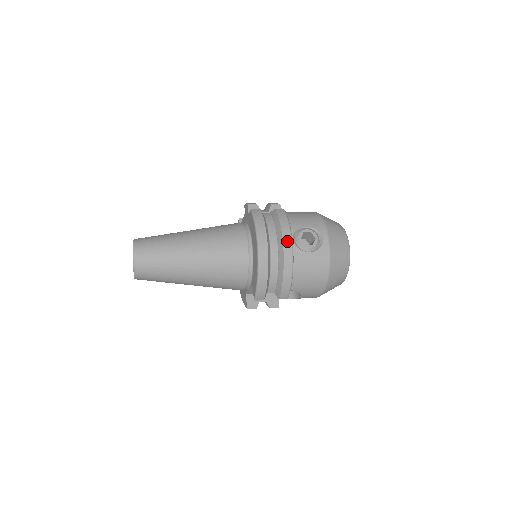
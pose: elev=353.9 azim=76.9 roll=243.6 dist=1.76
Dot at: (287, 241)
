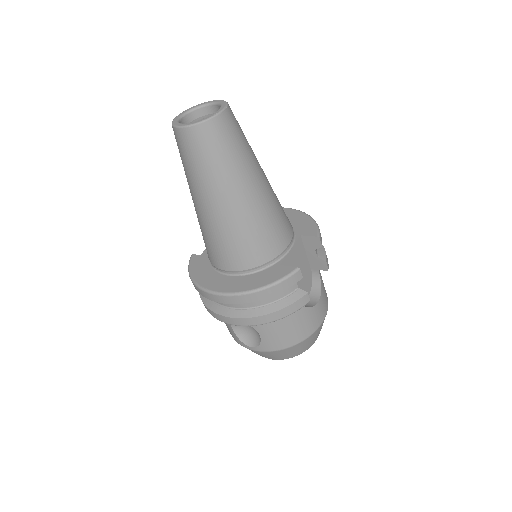
Dot at: occluded
